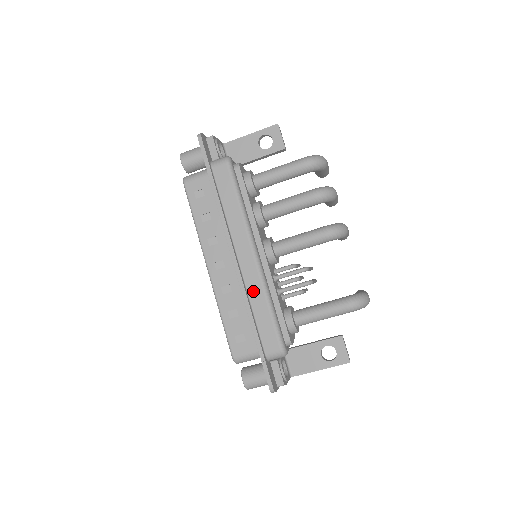
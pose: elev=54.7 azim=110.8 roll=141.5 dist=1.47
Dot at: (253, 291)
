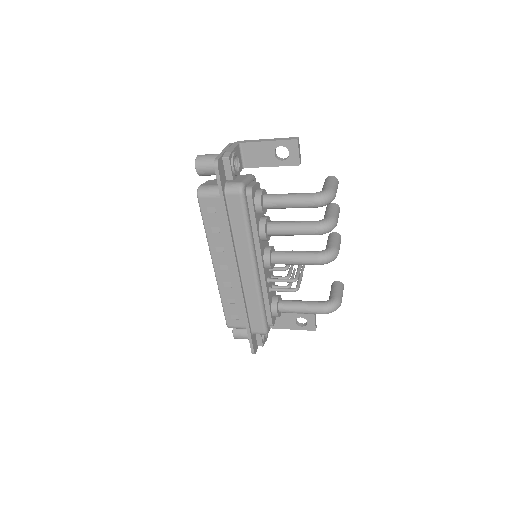
Dot at: (249, 294)
